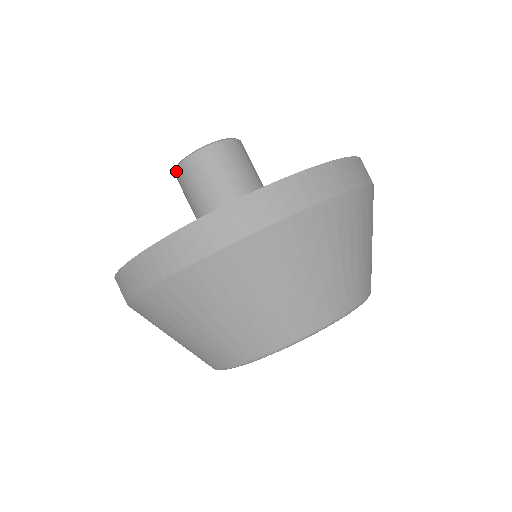
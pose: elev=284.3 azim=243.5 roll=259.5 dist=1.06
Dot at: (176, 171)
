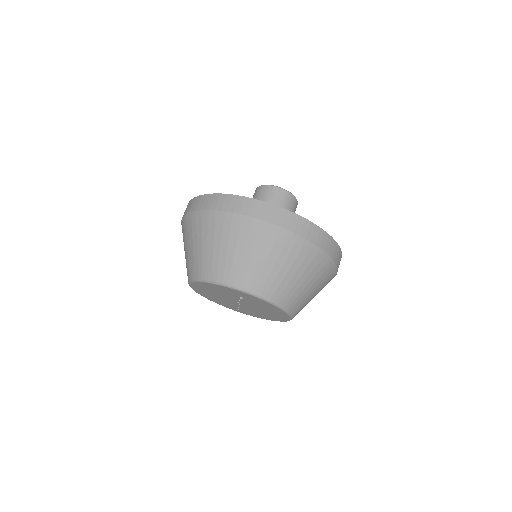
Dot at: (257, 188)
